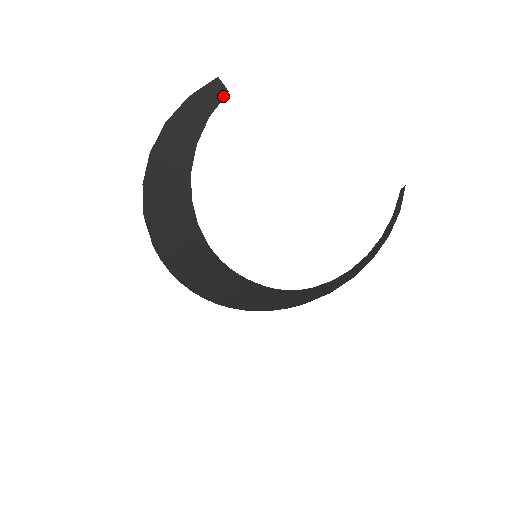
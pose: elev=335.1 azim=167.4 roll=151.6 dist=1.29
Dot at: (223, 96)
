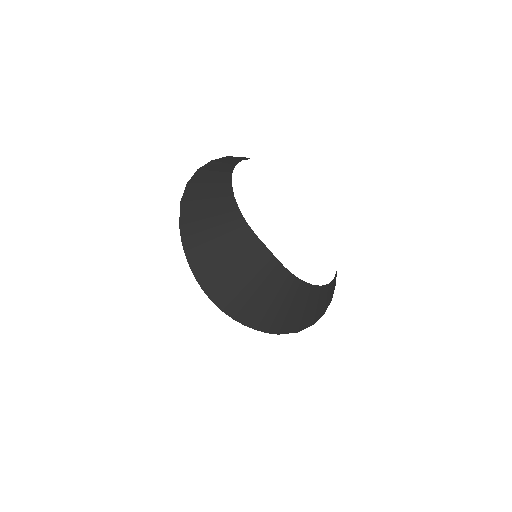
Dot at: occluded
